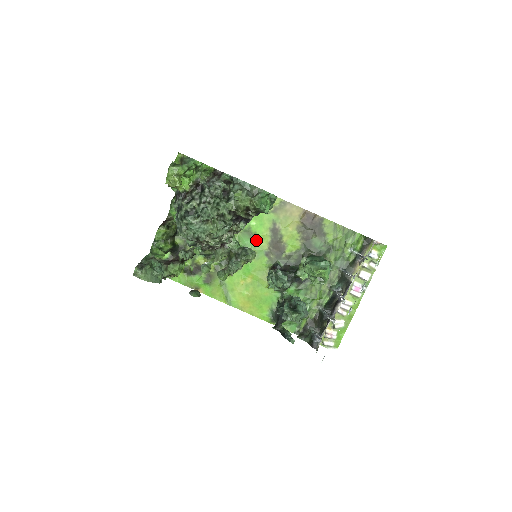
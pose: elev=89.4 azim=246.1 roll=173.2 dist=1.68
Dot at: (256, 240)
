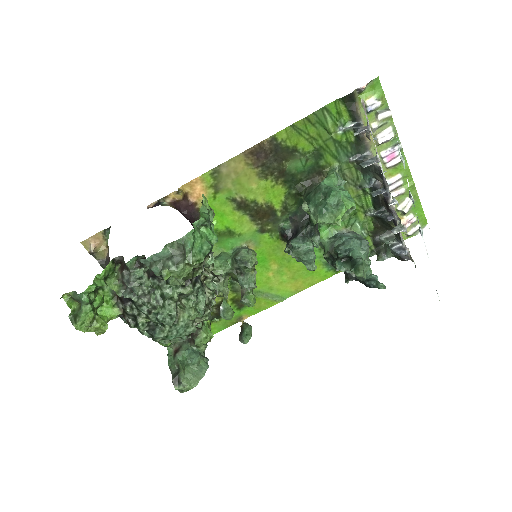
Dot at: (236, 232)
